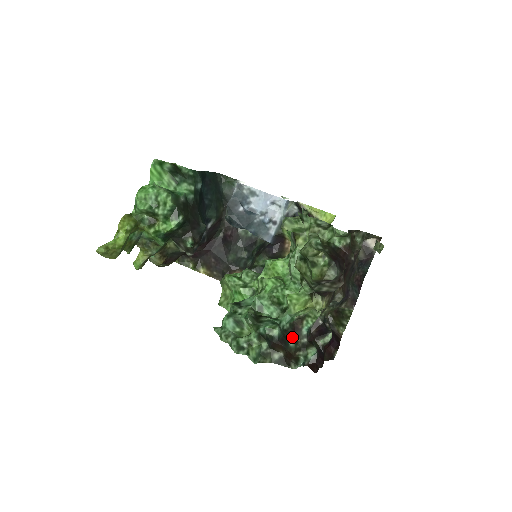
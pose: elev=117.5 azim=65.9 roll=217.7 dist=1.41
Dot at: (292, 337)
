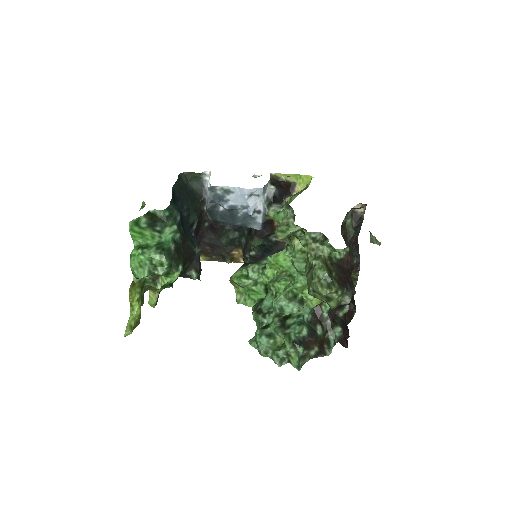
Dot at: (318, 326)
